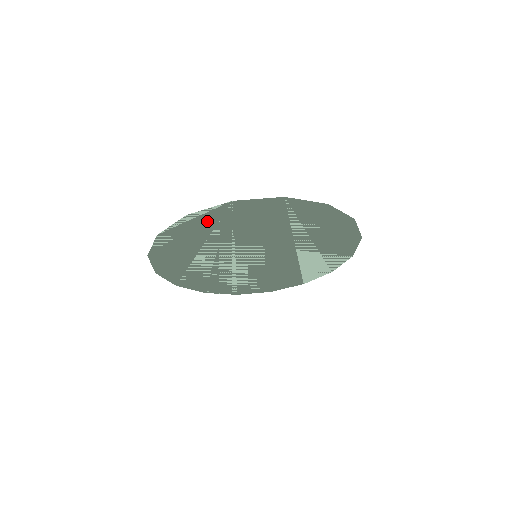
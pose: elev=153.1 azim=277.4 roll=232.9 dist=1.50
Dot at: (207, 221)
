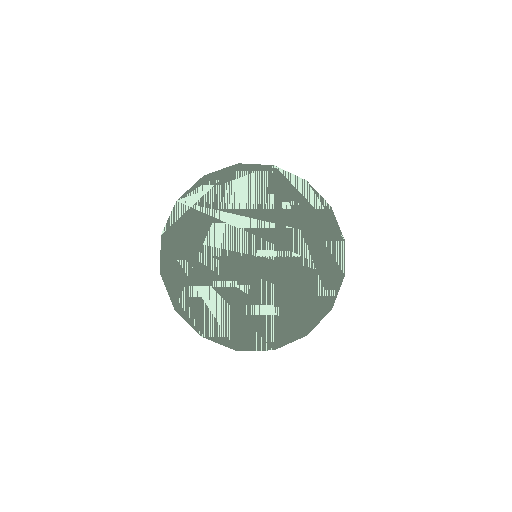
Dot at: (218, 188)
